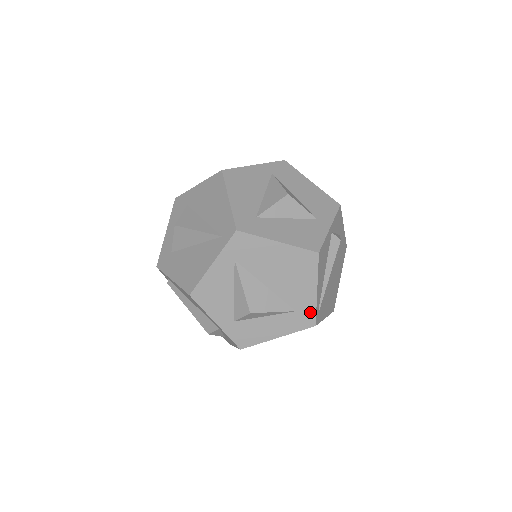
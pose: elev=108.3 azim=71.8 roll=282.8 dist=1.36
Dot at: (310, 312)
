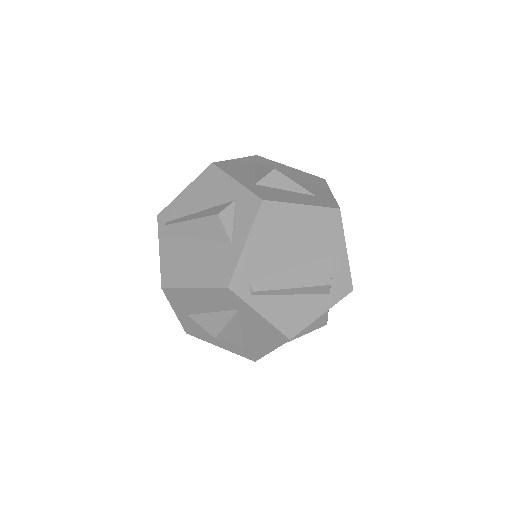
Dot at: (331, 201)
